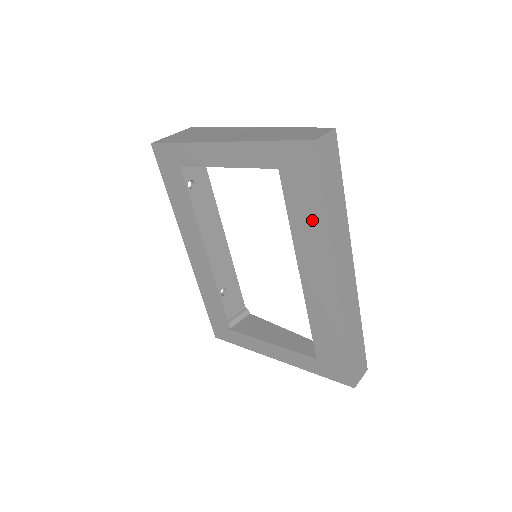
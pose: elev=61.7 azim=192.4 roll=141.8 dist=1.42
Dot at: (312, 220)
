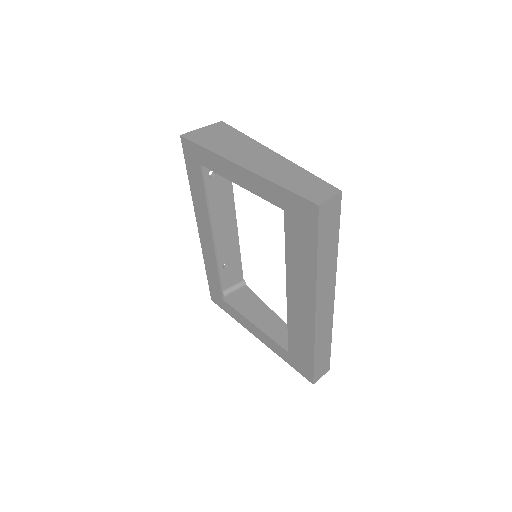
Dot at: (304, 260)
